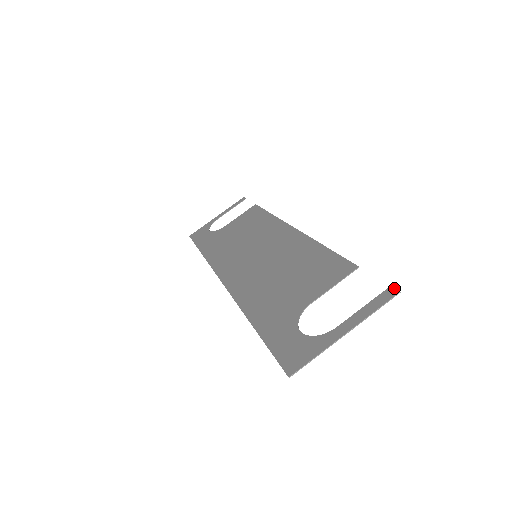
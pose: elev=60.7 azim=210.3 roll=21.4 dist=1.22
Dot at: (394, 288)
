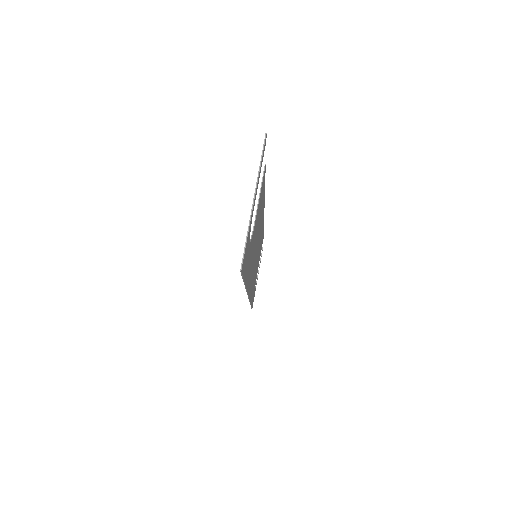
Dot at: (265, 138)
